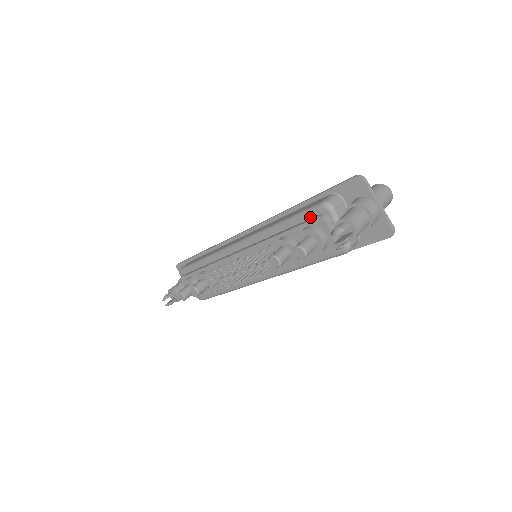
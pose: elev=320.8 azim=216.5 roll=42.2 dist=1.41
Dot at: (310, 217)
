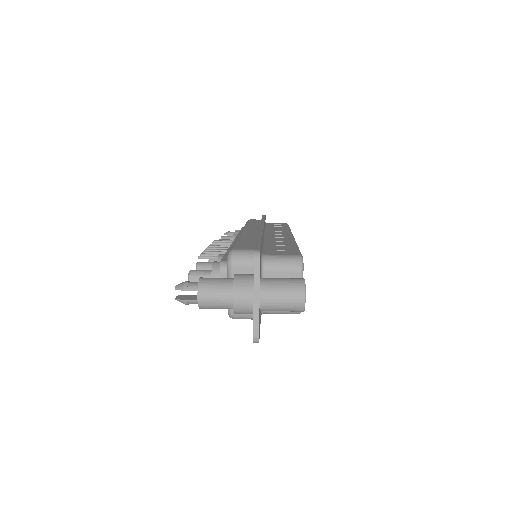
Dot at: occluded
